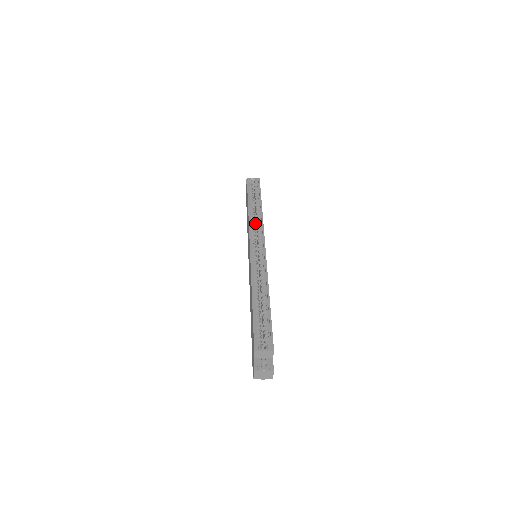
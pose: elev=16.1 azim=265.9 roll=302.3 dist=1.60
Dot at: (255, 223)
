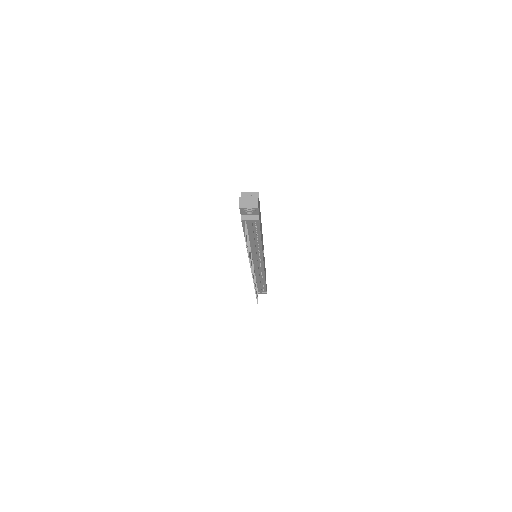
Dot at: occluded
